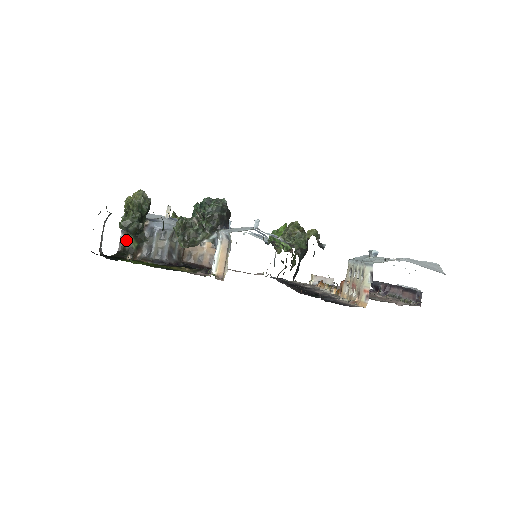
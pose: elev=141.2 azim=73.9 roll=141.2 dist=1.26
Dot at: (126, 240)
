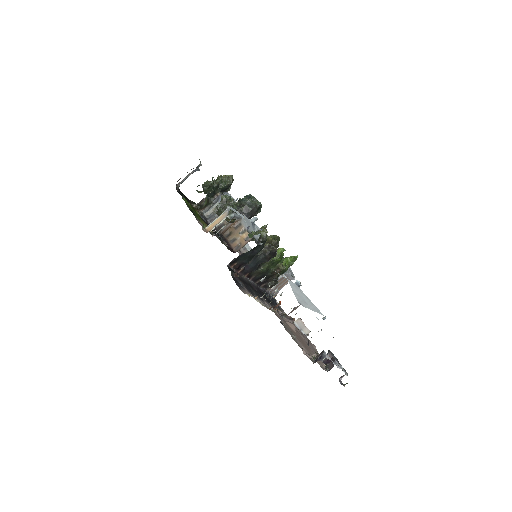
Dot at: (205, 199)
